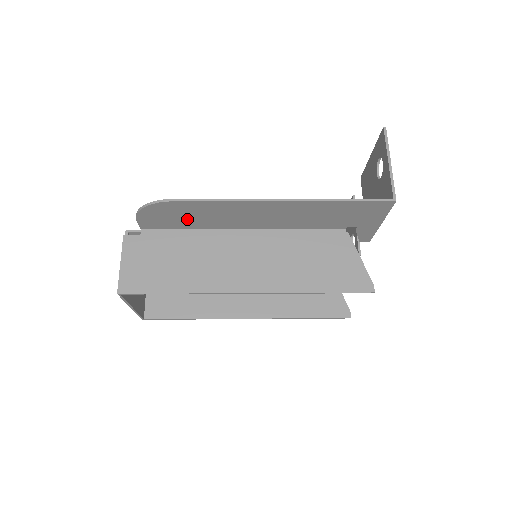
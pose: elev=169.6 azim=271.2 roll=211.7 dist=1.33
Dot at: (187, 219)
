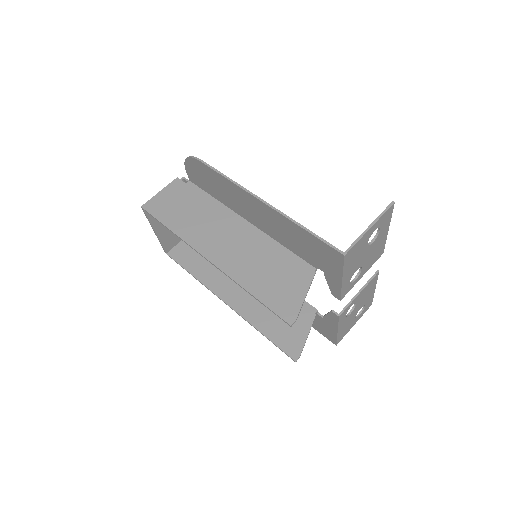
Dot at: (212, 186)
